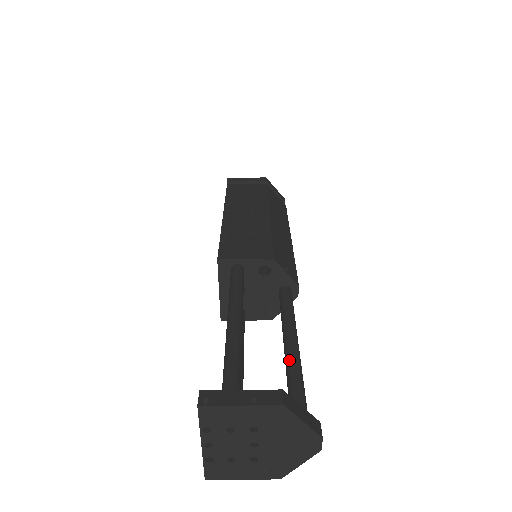
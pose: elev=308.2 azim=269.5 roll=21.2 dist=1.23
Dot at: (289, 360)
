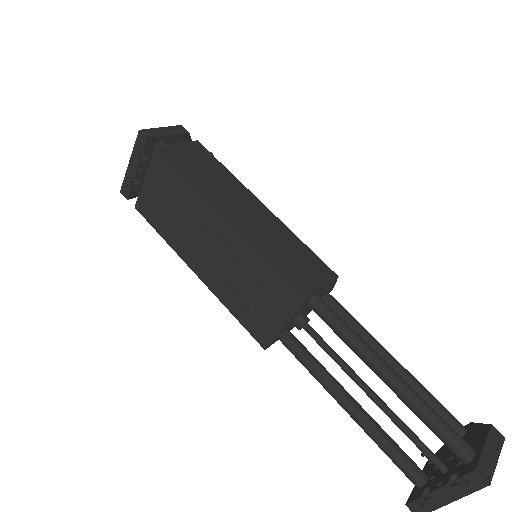
Dot at: (410, 379)
